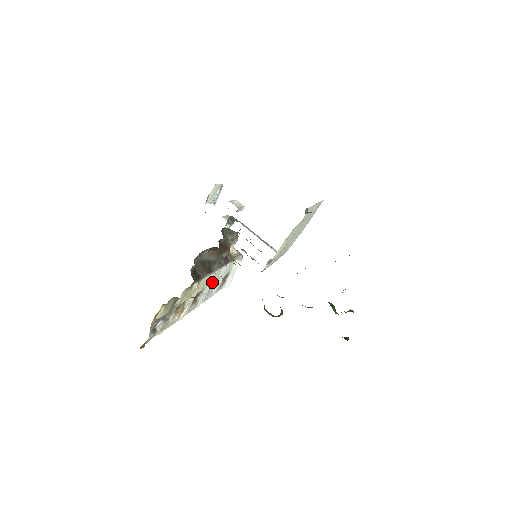
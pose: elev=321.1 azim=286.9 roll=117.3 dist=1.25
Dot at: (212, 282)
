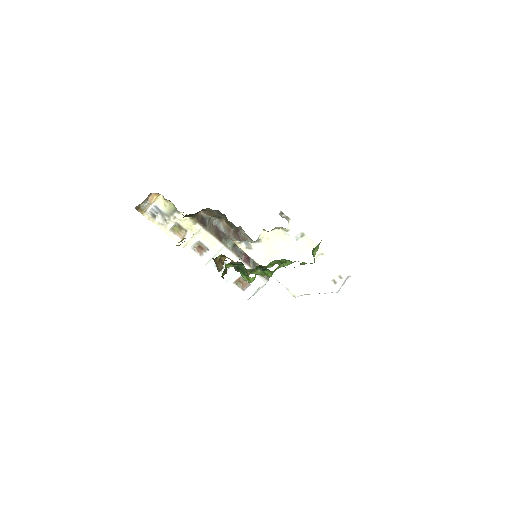
Dot at: occluded
